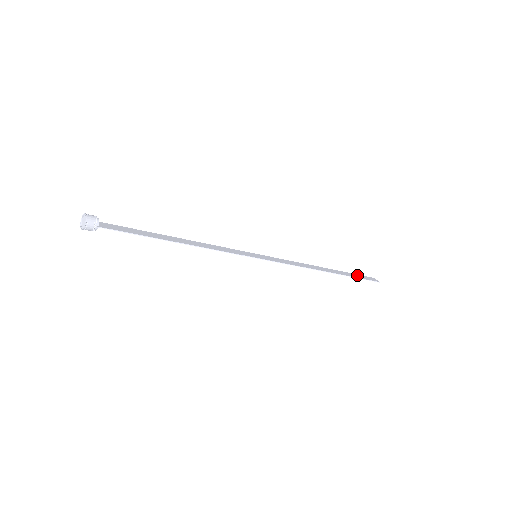
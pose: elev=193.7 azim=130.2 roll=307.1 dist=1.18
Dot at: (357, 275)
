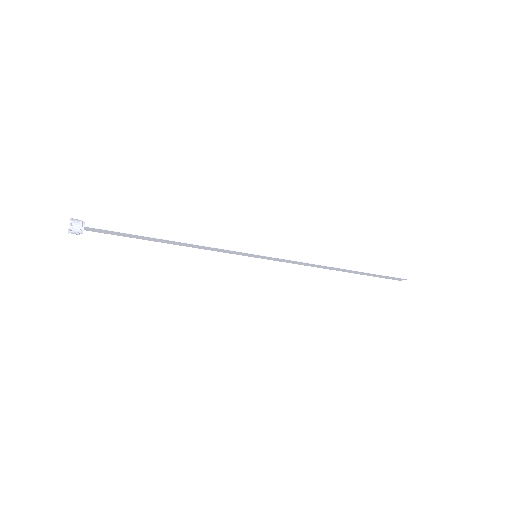
Dot at: (378, 276)
